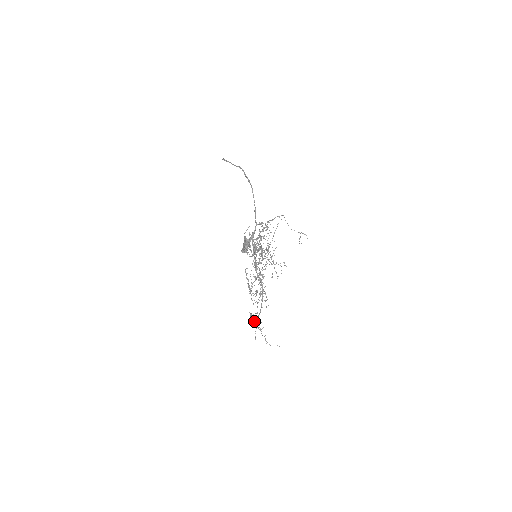
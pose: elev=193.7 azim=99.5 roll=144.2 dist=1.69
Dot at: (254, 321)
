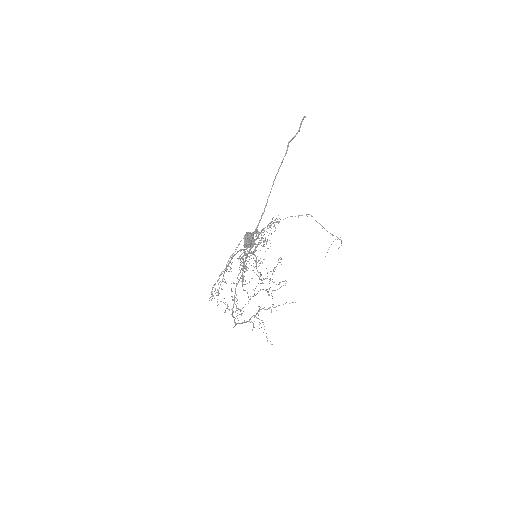
Dot at: occluded
